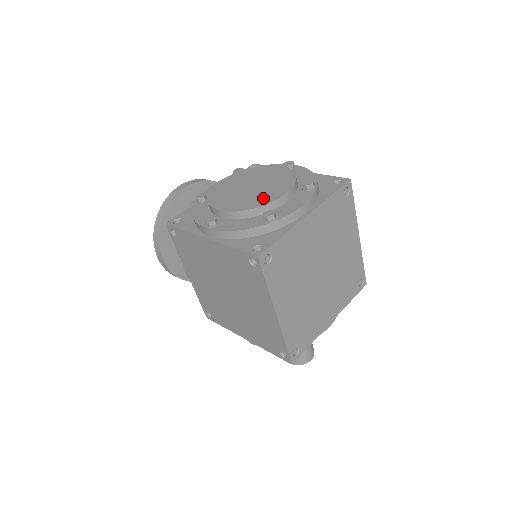
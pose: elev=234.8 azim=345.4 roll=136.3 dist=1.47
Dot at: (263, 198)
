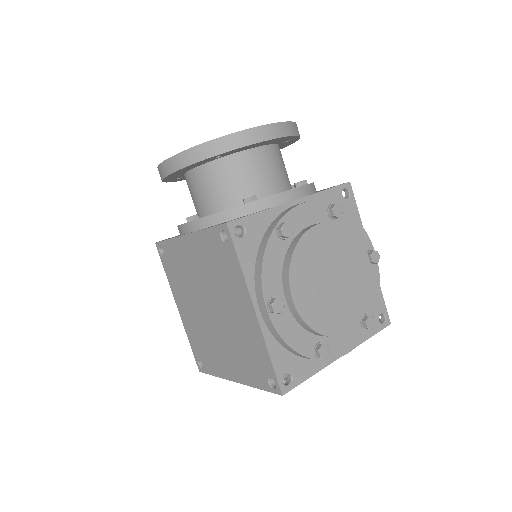
Dot at: (333, 320)
